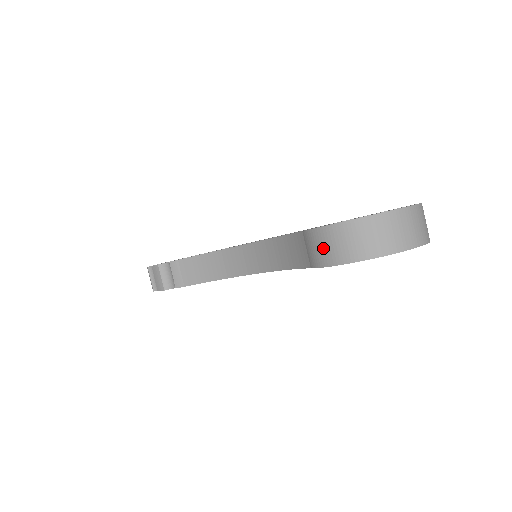
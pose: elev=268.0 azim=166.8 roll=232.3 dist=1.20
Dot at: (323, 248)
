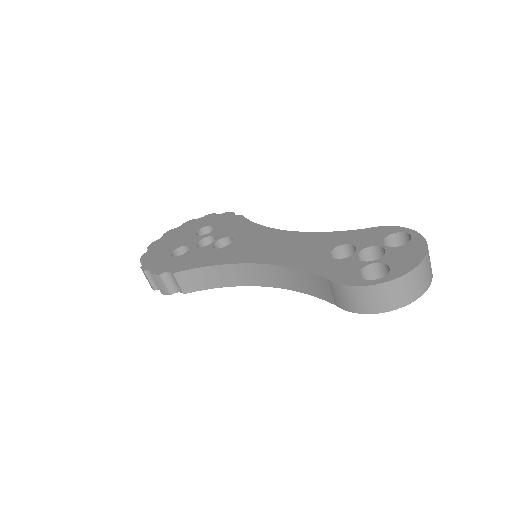
Dot at: (352, 300)
